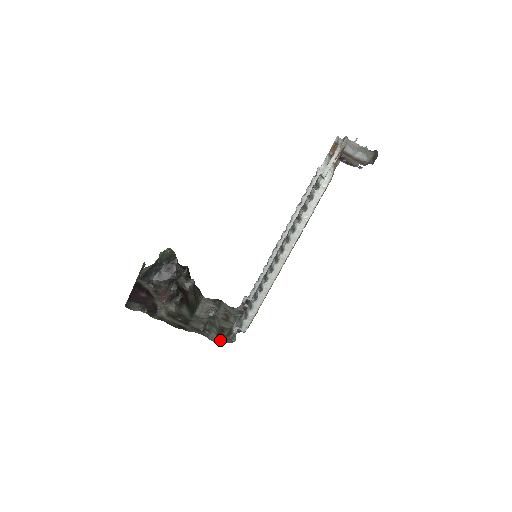
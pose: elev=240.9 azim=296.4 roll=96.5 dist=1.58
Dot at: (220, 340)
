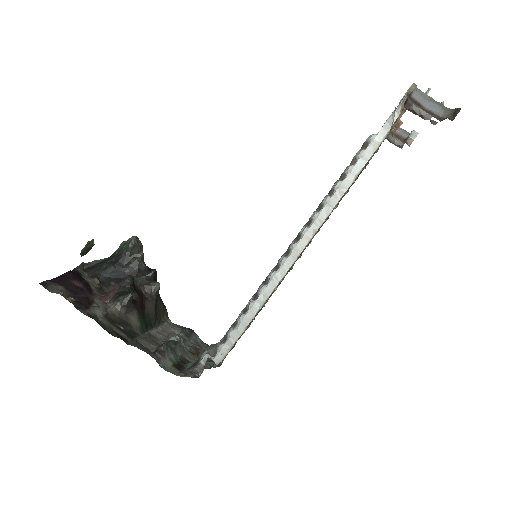
Dot at: (177, 371)
